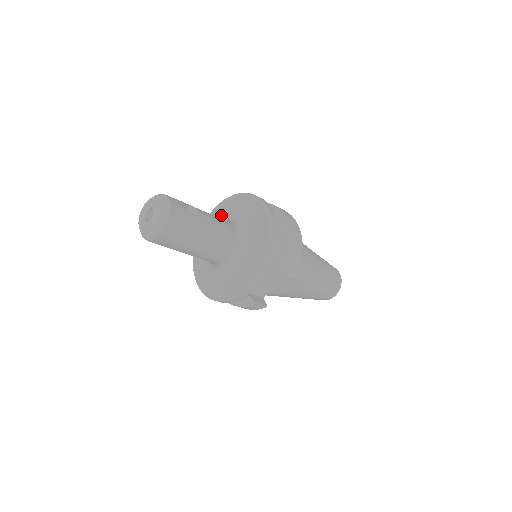
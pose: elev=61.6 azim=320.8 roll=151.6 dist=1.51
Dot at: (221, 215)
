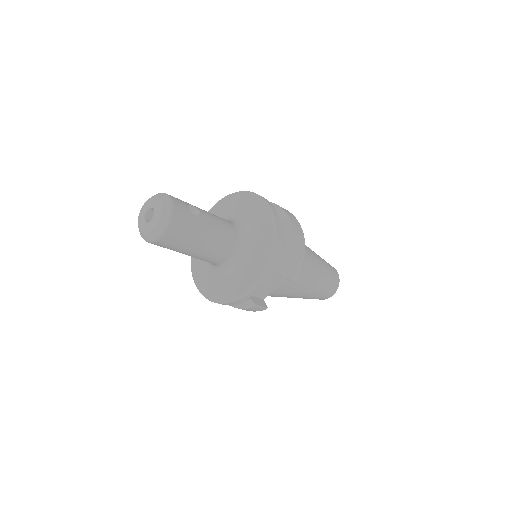
Dot at: (221, 213)
